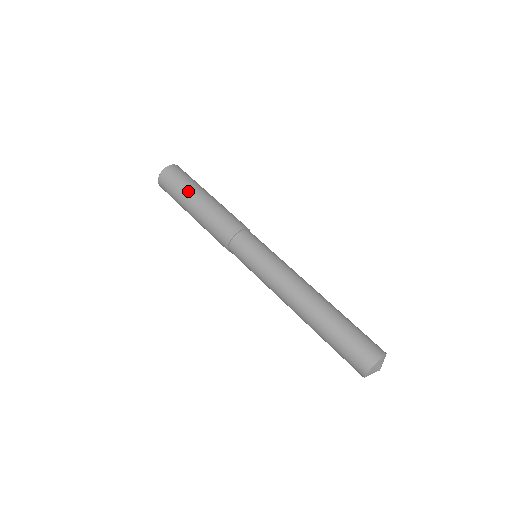
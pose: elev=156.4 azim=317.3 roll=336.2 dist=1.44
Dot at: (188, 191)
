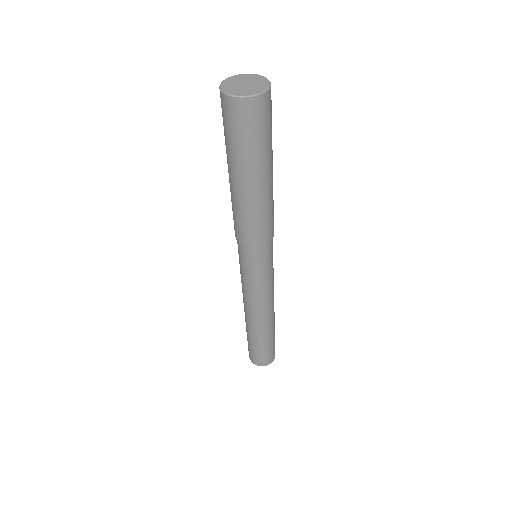
Dot at: (236, 161)
